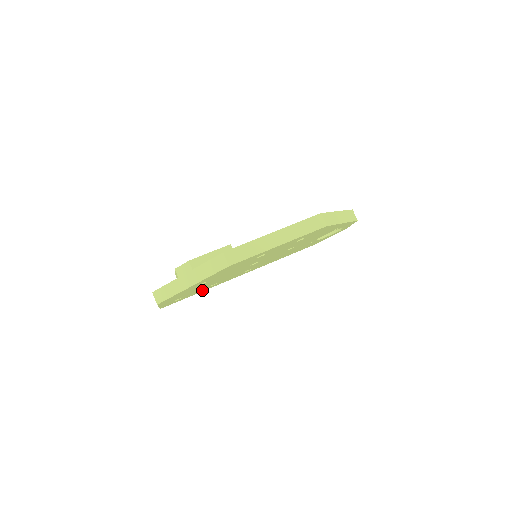
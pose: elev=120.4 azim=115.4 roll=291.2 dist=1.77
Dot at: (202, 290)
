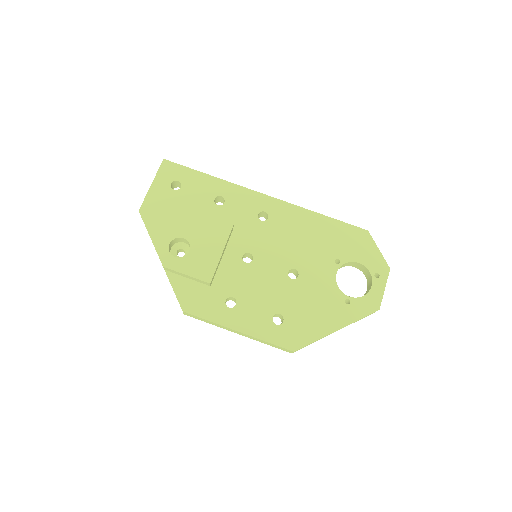
Dot at: occluded
